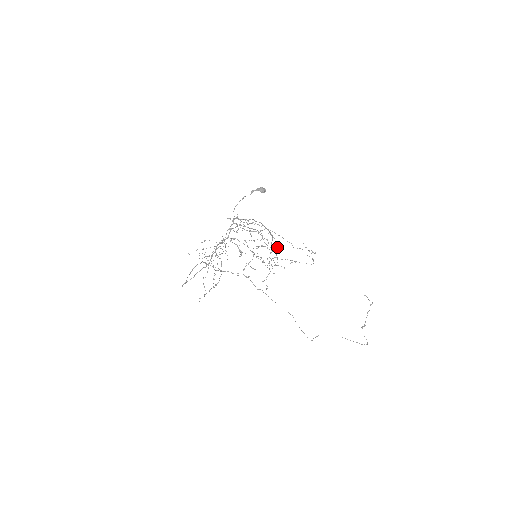
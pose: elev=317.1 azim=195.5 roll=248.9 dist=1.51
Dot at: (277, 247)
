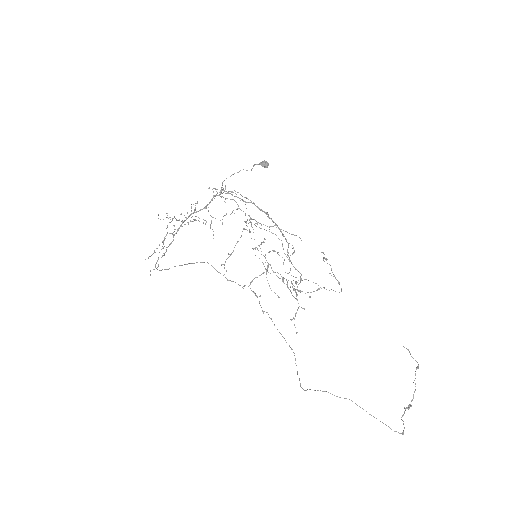
Dot at: (255, 223)
